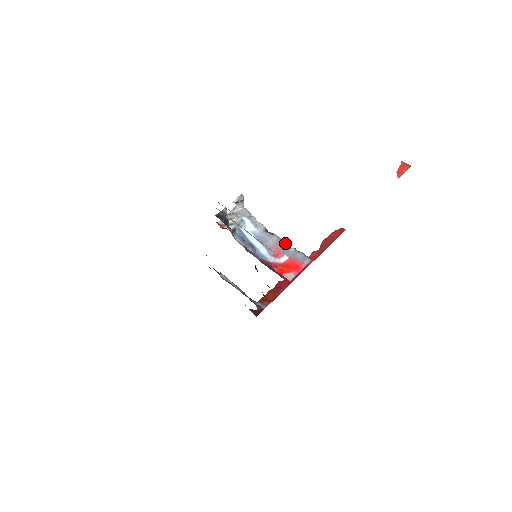
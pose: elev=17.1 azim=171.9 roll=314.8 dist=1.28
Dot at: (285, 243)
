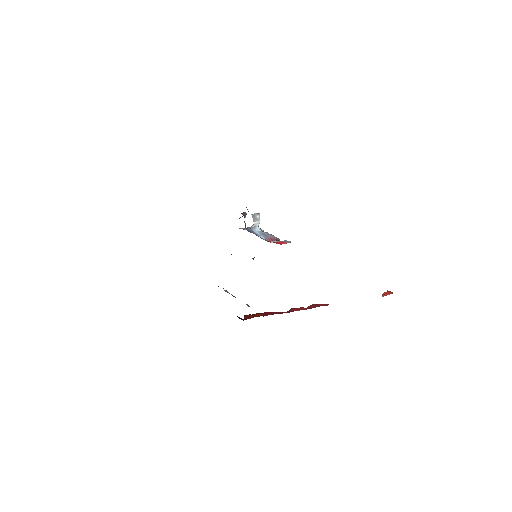
Dot at: (278, 238)
